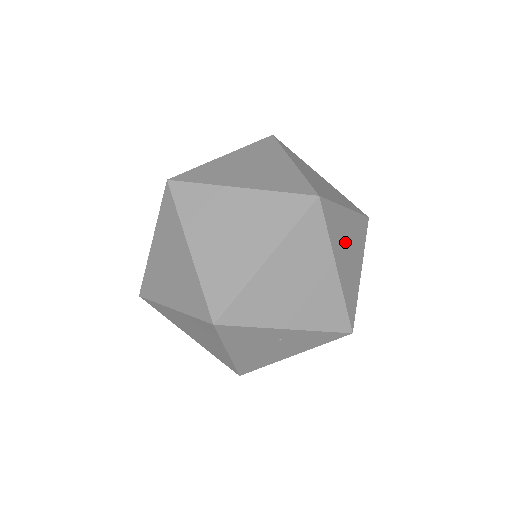
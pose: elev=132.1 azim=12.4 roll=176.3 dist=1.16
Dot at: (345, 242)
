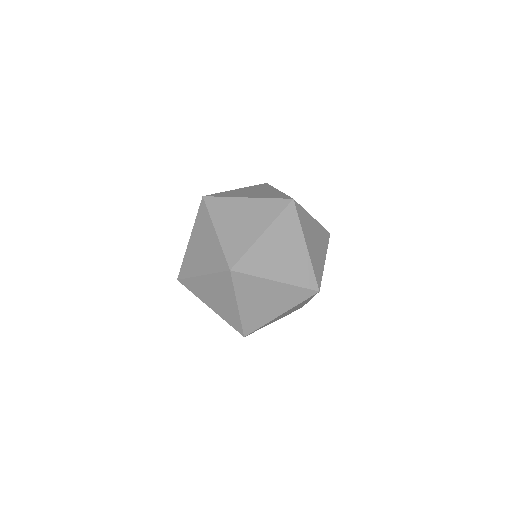
Dot at: (275, 256)
